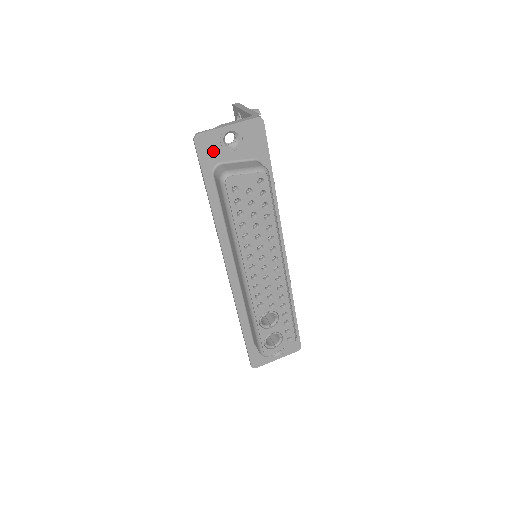
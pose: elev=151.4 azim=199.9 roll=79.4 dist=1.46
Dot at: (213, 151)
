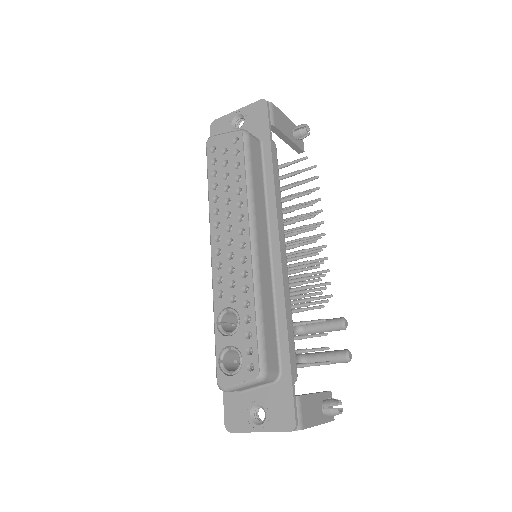
Dot at: occluded
